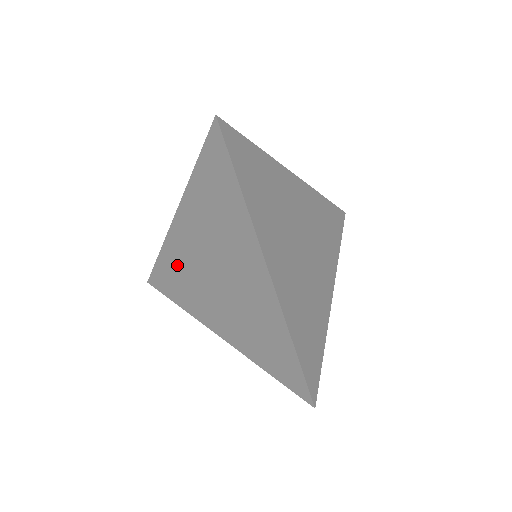
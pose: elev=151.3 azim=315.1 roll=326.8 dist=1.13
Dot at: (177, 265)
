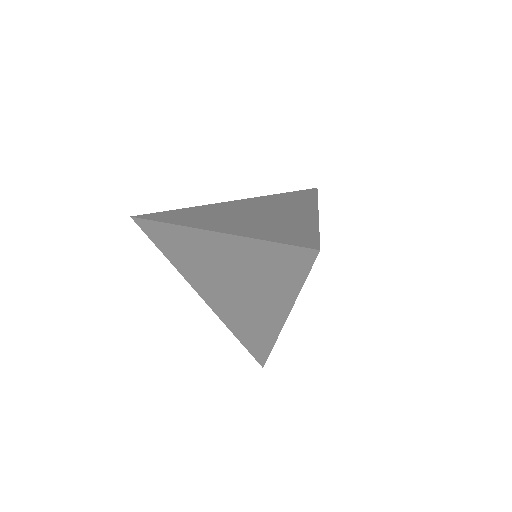
Dot at: (186, 246)
